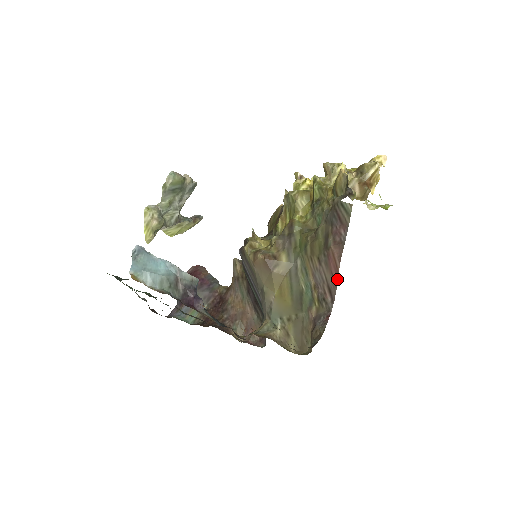
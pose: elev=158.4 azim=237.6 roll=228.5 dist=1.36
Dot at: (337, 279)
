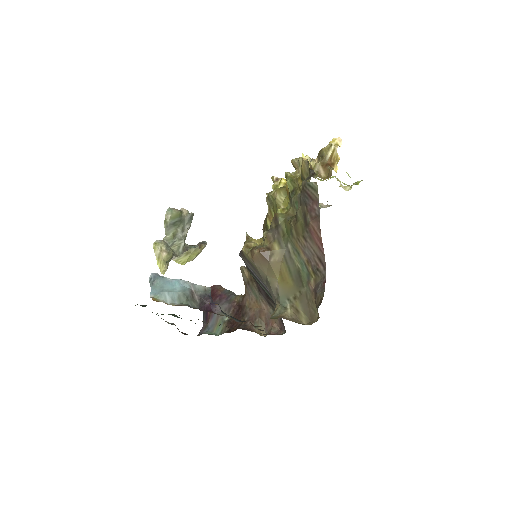
Dot at: (323, 248)
